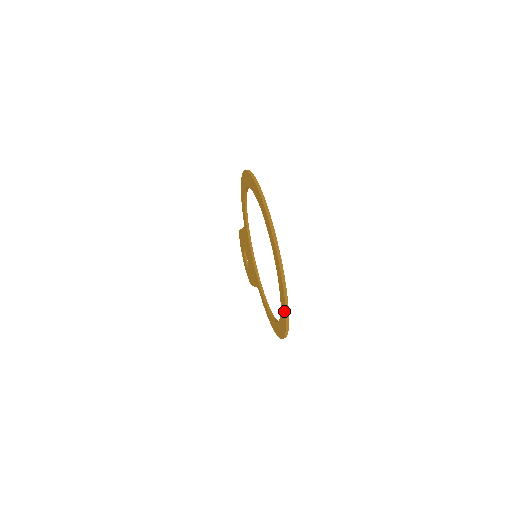
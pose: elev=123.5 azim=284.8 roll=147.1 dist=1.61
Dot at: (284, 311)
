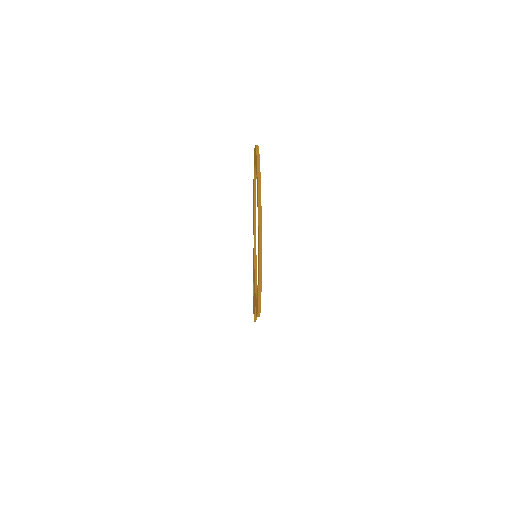
Dot at: (258, 239)
